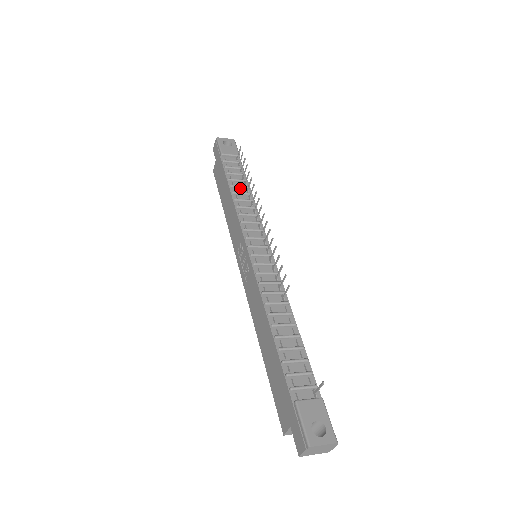
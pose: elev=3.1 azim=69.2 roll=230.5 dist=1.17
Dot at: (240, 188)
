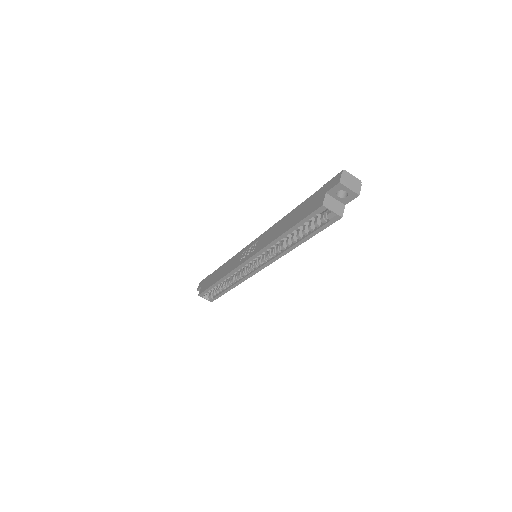
Dot at: occluded
